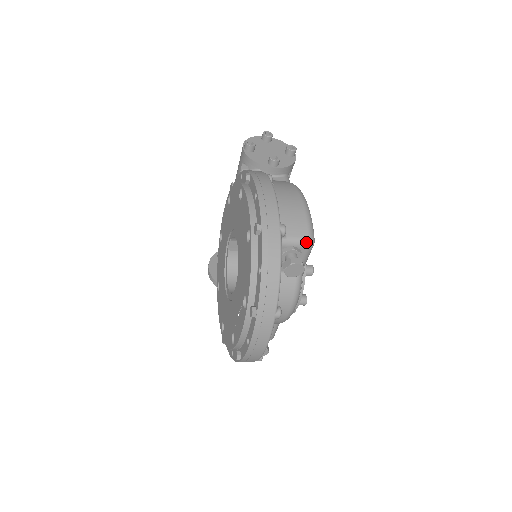
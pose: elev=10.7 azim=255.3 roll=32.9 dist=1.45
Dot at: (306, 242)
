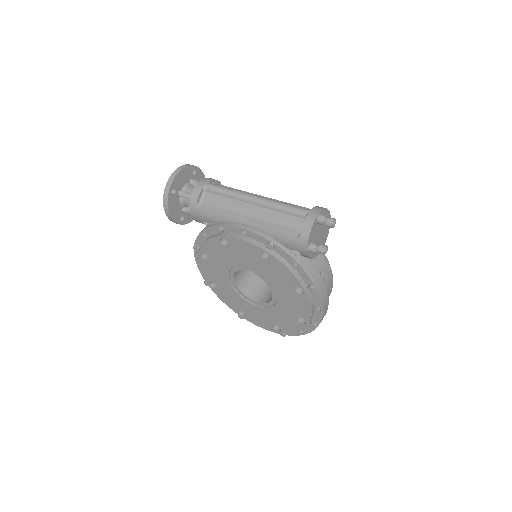
Dot at: occluded
